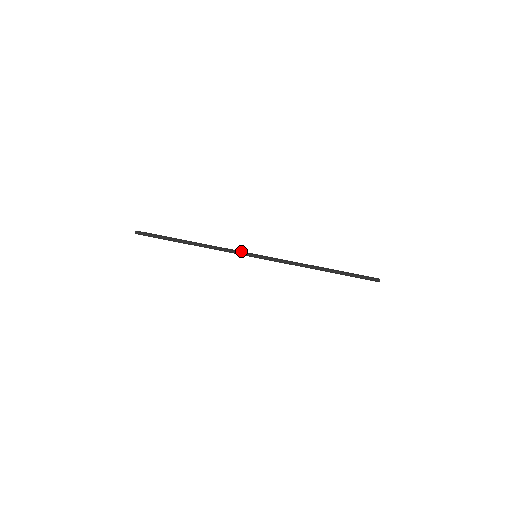
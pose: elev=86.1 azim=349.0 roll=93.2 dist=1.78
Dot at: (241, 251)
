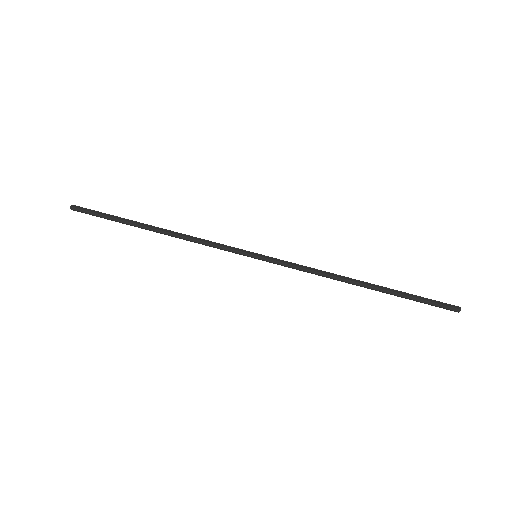
Dot at: (232, 247)
